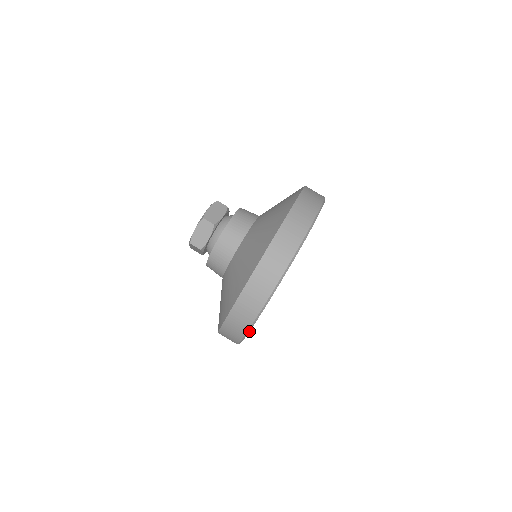
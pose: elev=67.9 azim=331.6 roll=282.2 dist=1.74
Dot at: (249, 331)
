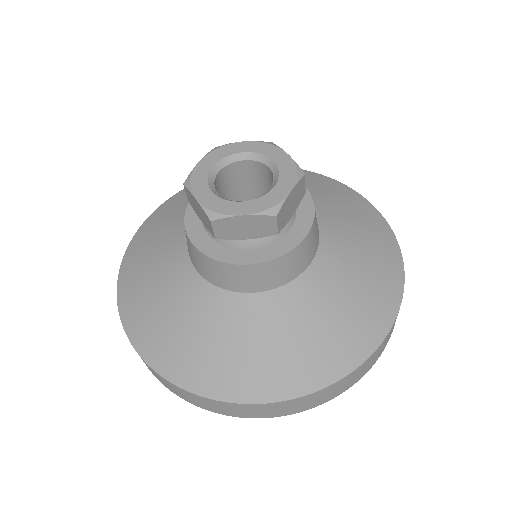
Dot at: occluded
